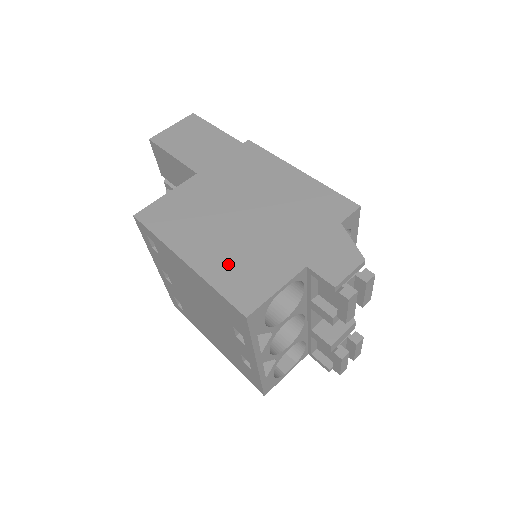
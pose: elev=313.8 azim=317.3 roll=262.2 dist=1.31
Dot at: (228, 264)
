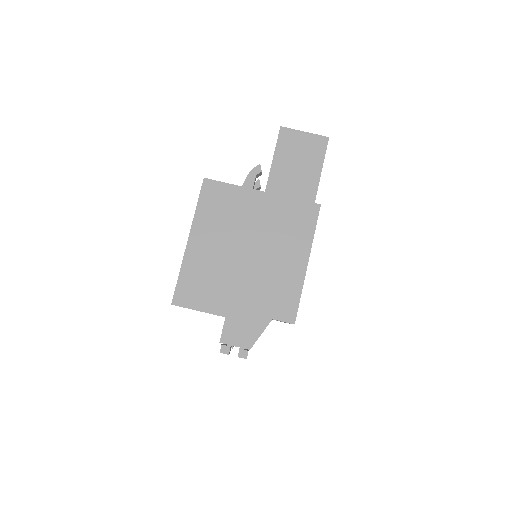
Dot at: (201, 269)
